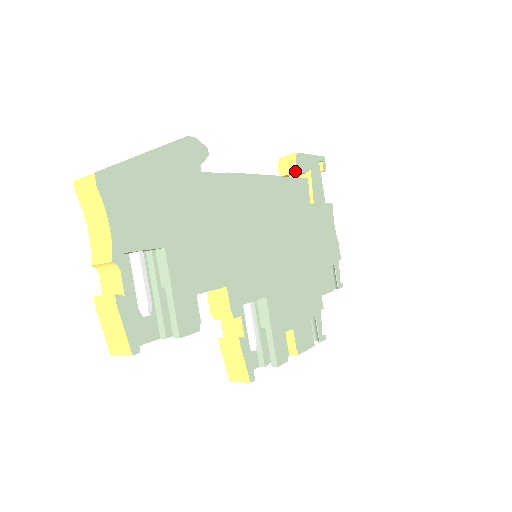
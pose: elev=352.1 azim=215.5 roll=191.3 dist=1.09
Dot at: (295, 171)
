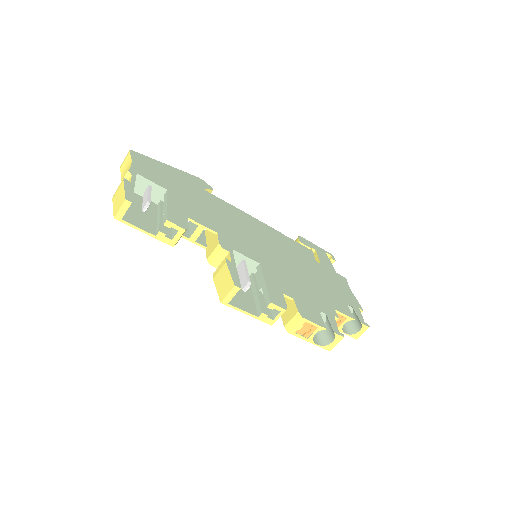
Dot at: (298, 242)
